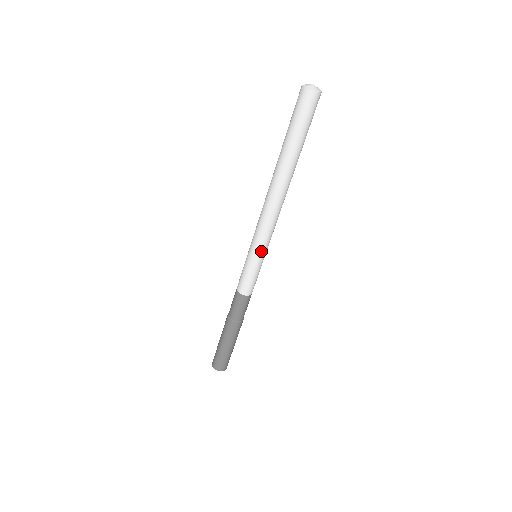
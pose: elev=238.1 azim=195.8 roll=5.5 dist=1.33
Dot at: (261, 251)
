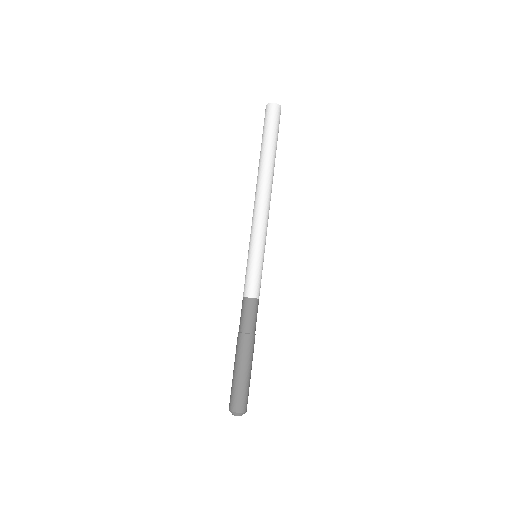
Dot at: (264, 245)
